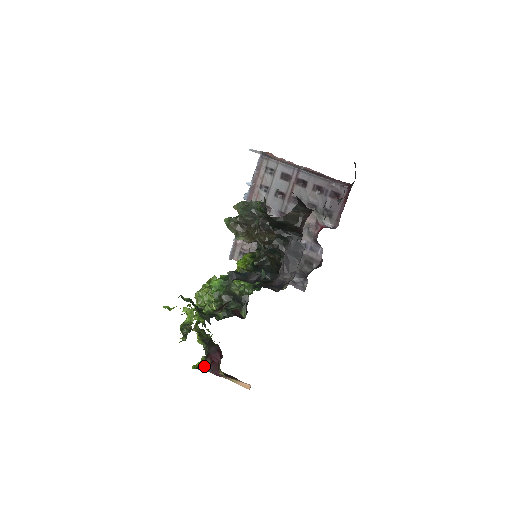
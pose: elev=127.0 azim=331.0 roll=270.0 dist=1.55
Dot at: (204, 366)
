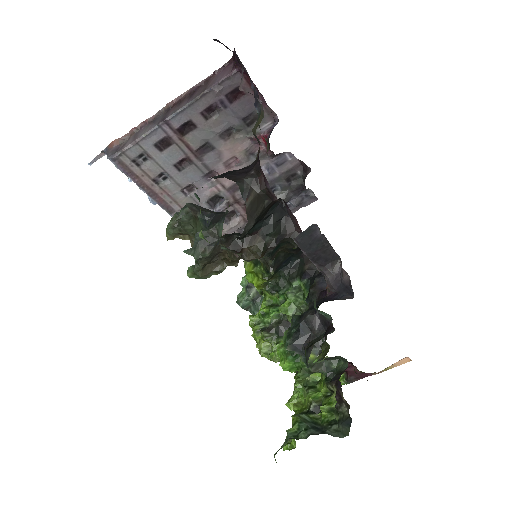
Dot at: (344, 382)
